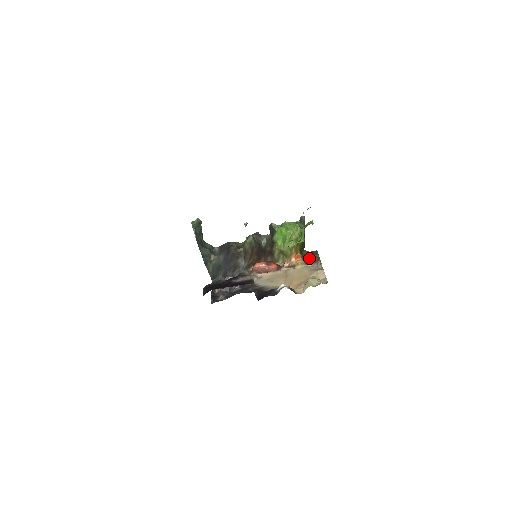
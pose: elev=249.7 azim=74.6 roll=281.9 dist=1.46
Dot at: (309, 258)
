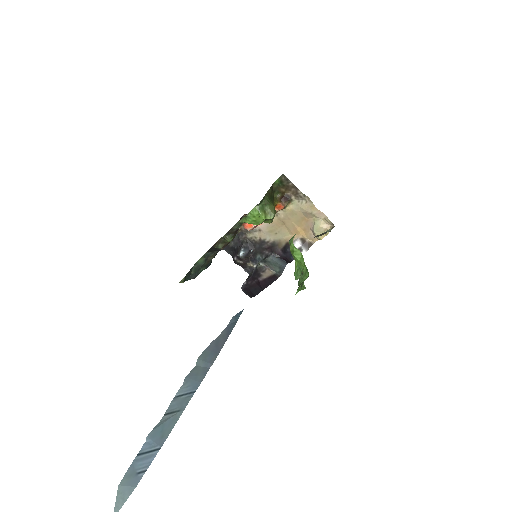
Dot at: (286, 192)
